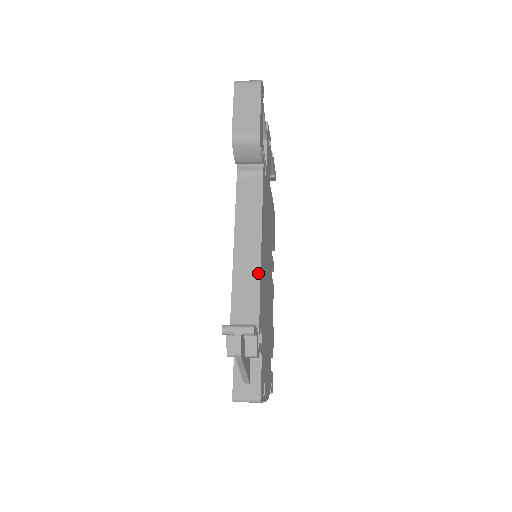
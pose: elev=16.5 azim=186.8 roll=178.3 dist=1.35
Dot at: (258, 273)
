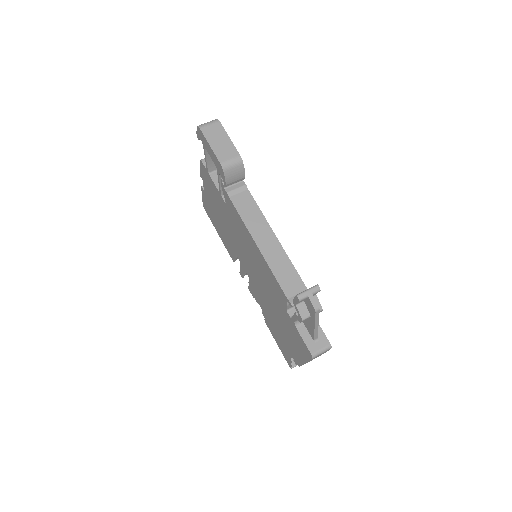
Dot at: (286, 256)
